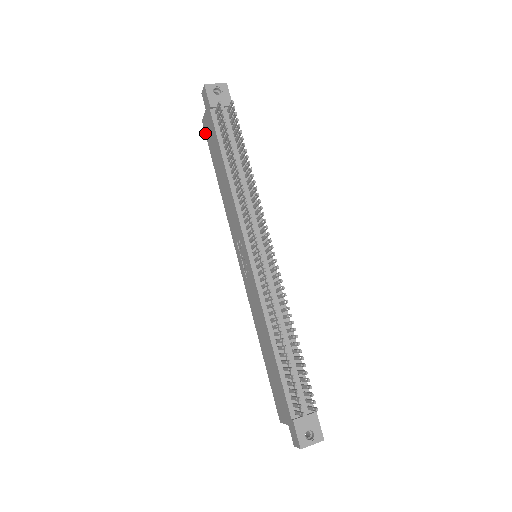
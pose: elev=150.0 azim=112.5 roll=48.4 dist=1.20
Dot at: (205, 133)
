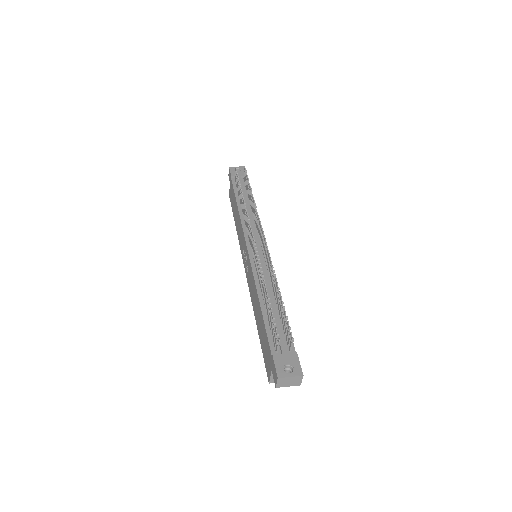
Dot at: (230, 201)
